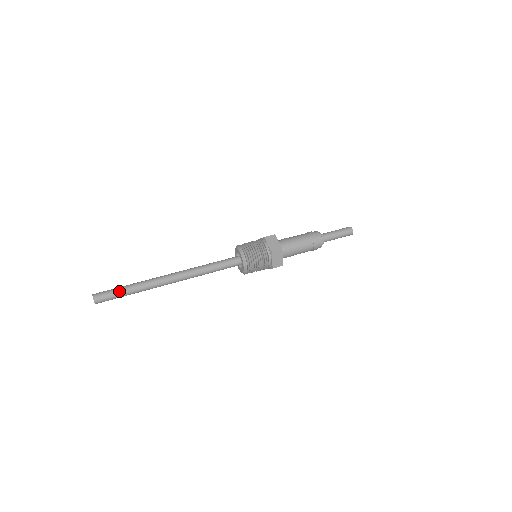
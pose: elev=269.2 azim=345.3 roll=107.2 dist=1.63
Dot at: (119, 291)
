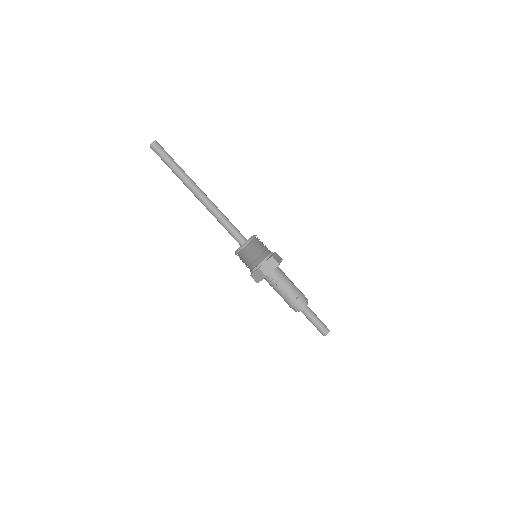
Dot at: (170, 157)
